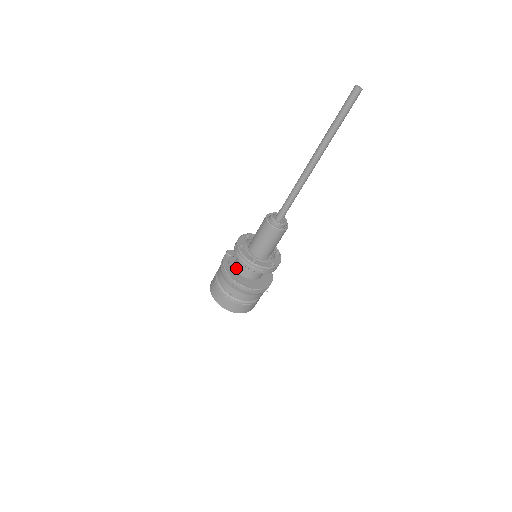
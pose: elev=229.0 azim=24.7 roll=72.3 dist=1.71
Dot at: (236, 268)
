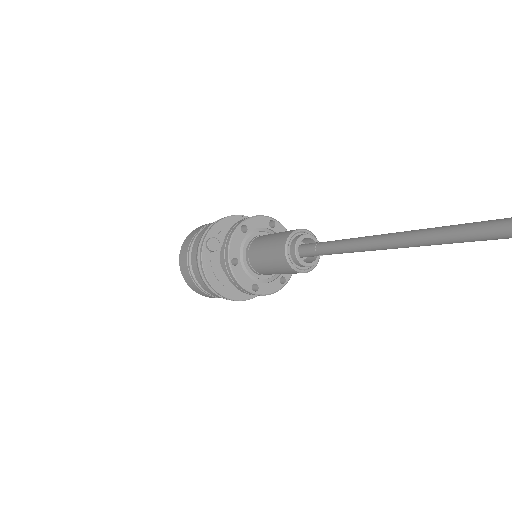
Dot at: (223, 268)
